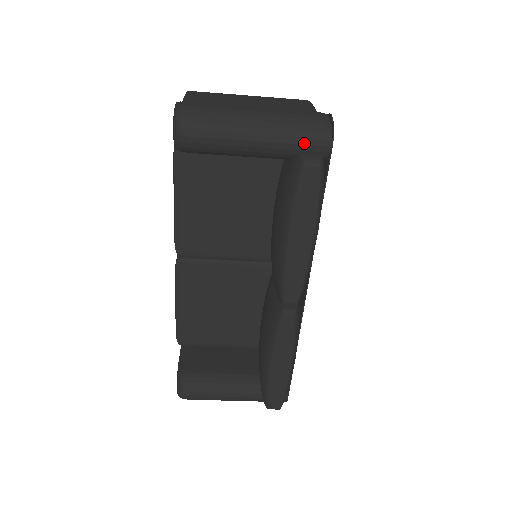
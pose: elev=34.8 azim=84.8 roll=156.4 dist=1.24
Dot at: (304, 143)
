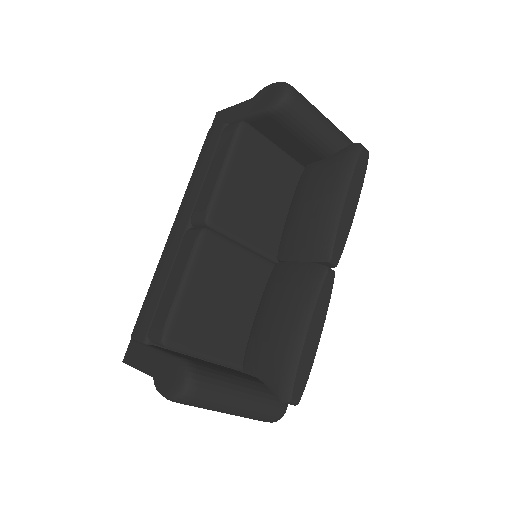
Dot at: (348, 144)
